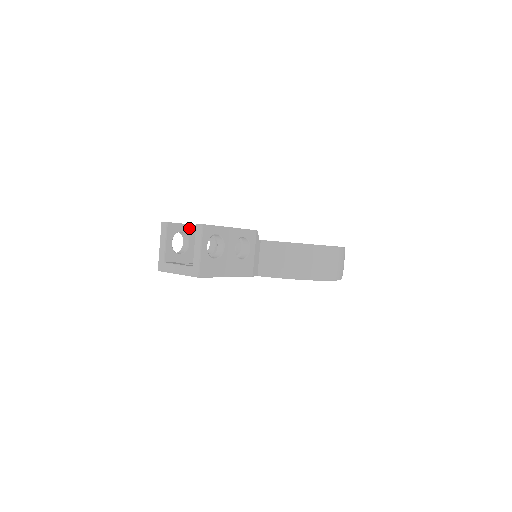
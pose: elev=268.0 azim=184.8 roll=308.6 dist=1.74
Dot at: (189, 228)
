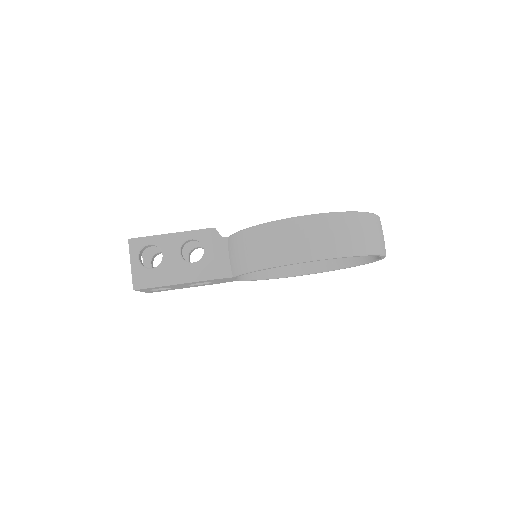
Dot at: occluded
